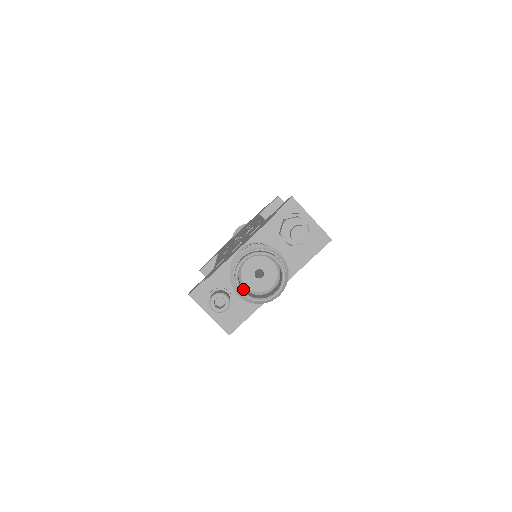
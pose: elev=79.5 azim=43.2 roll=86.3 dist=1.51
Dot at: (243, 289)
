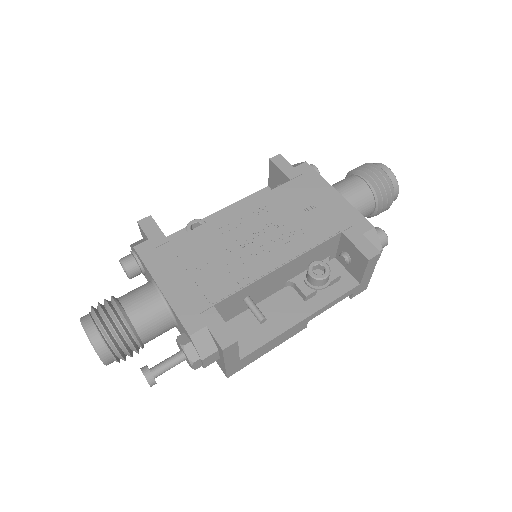
Dot at: occluded
